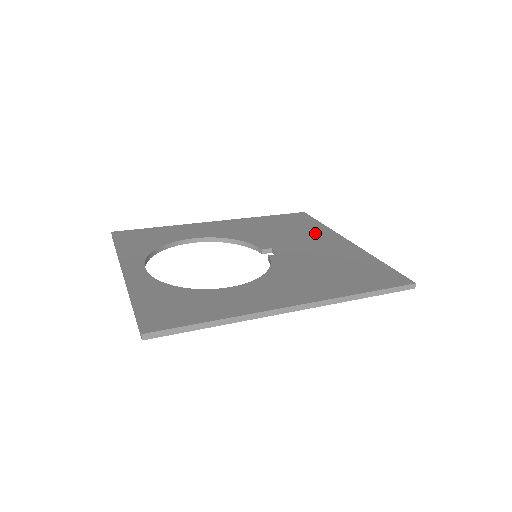
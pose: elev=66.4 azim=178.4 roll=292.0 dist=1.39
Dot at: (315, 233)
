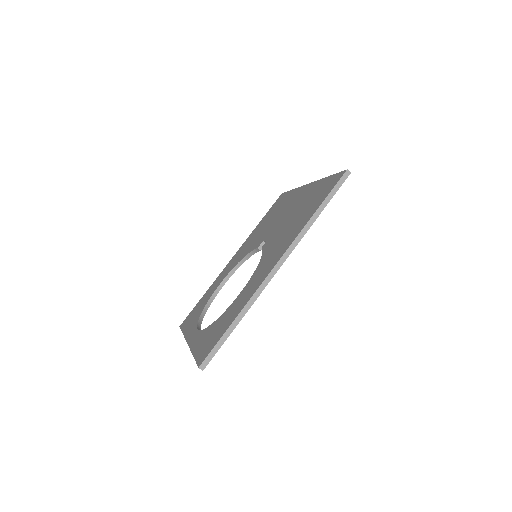
Dot at: (287, 202)
